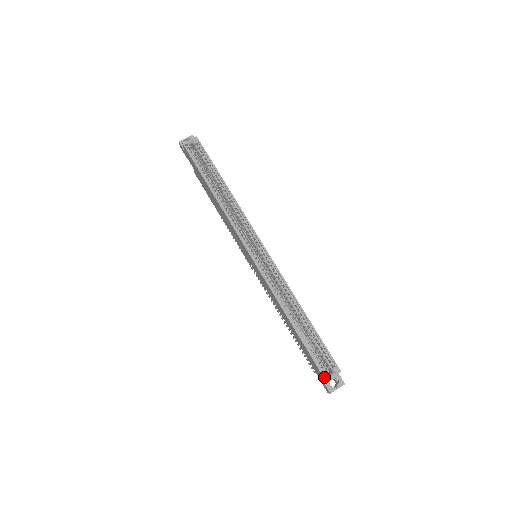
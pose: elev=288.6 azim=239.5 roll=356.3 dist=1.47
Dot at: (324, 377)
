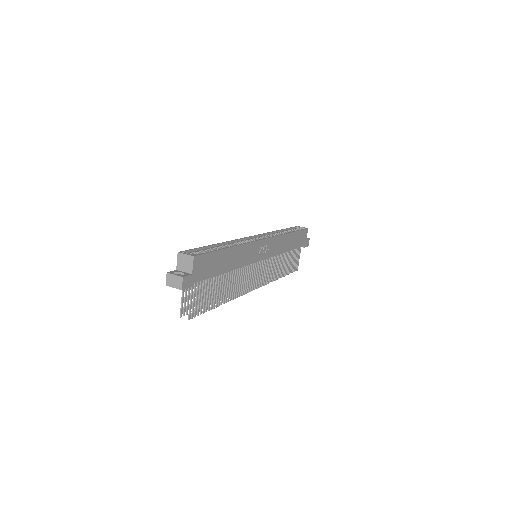
Dot at: (181, 251)
